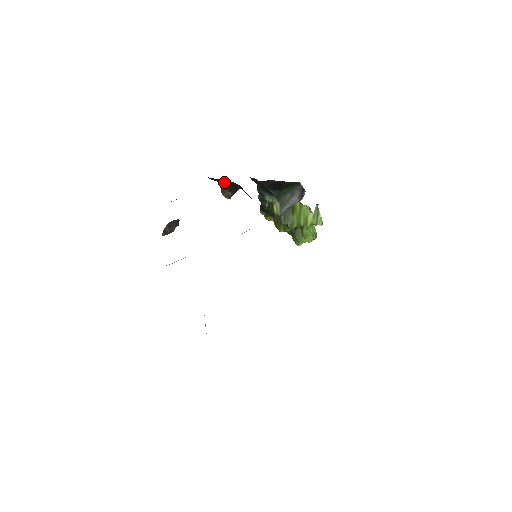
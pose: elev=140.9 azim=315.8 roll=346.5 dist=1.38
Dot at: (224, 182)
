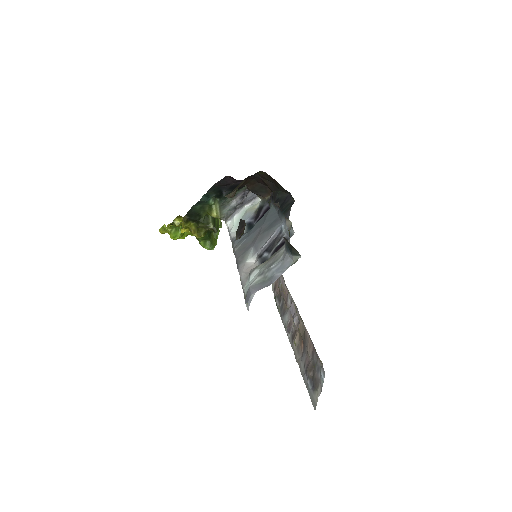
Dot at: (247, 178)
